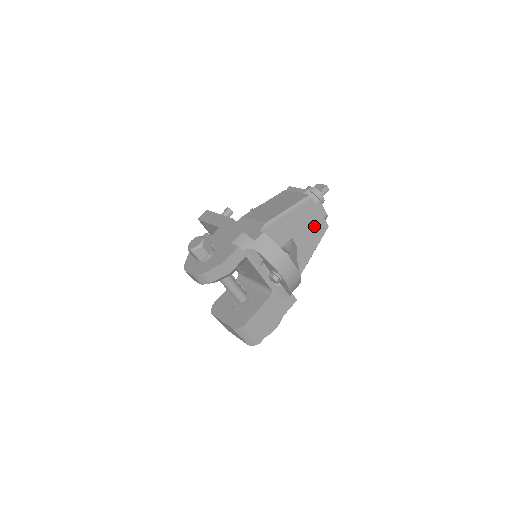
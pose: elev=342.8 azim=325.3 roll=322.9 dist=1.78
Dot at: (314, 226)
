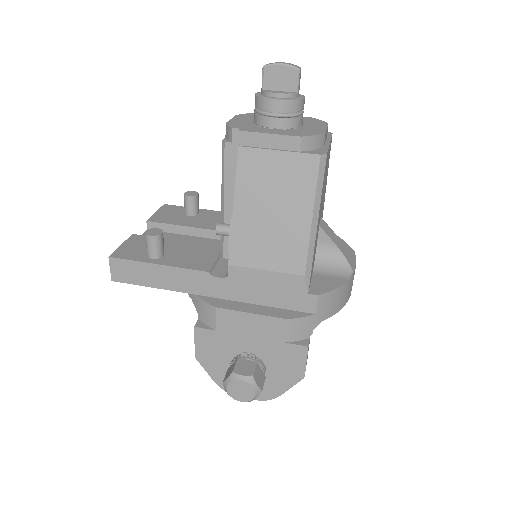
Dot at: (327, 167)
